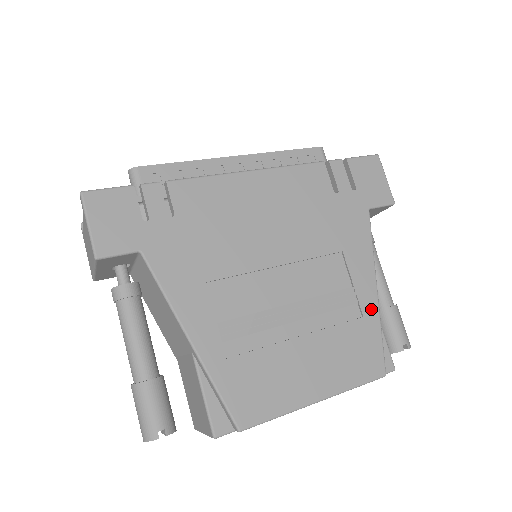
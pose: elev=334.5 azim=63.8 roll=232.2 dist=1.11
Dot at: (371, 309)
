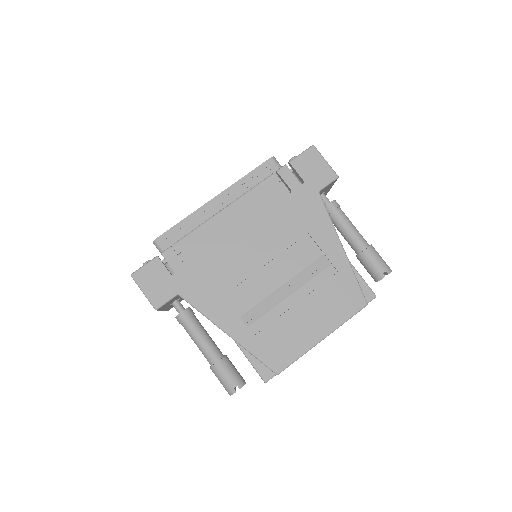
Dot at: (342, 264)
